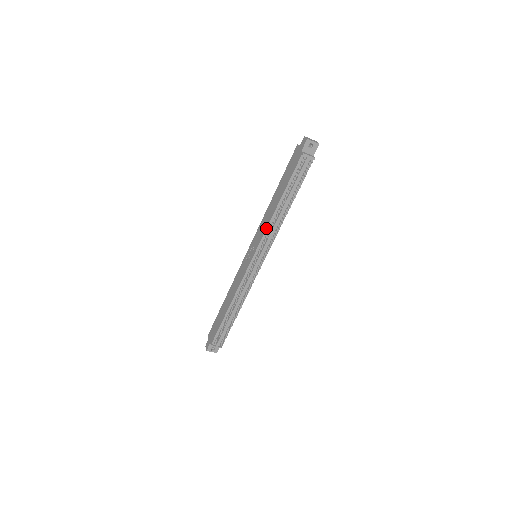
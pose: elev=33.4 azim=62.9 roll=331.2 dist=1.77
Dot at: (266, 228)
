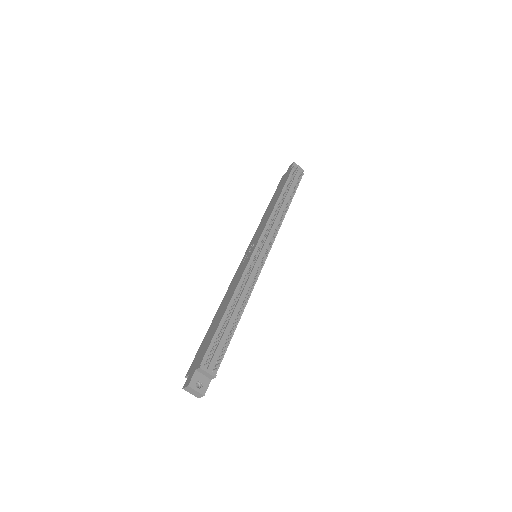
Dot at: (268, 219)
